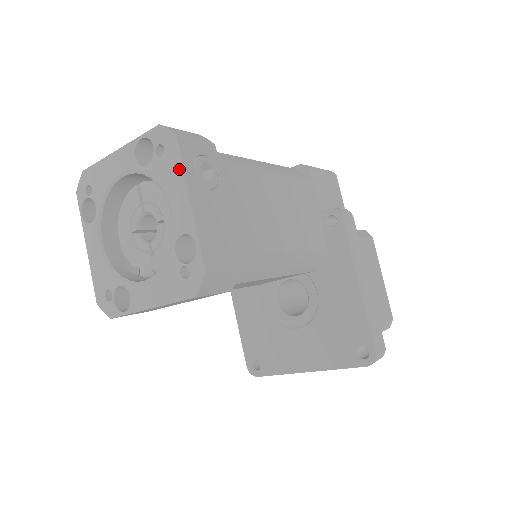
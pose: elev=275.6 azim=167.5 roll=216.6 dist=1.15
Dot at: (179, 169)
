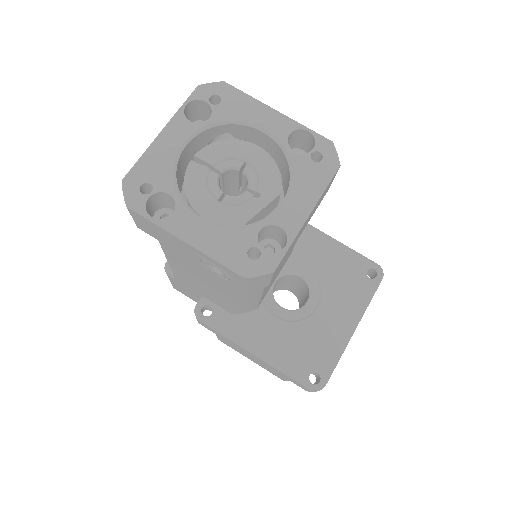
Dot at: (247, 98)
